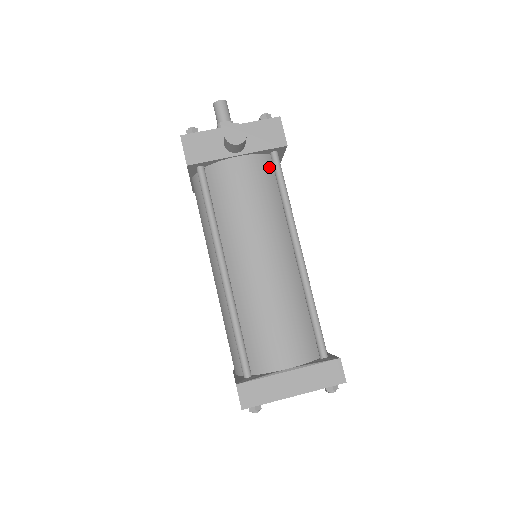
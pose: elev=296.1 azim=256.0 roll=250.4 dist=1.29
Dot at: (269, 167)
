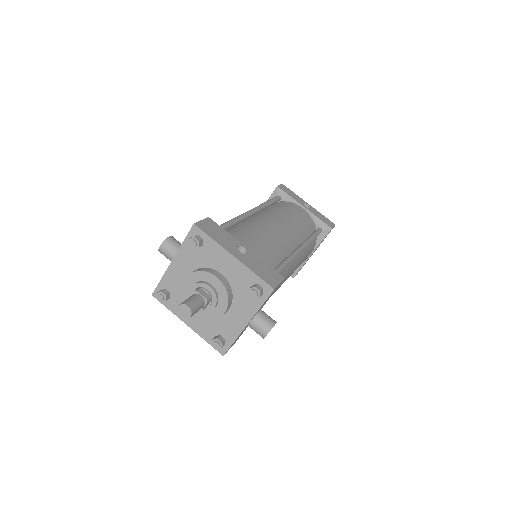
Dot at: occluded
